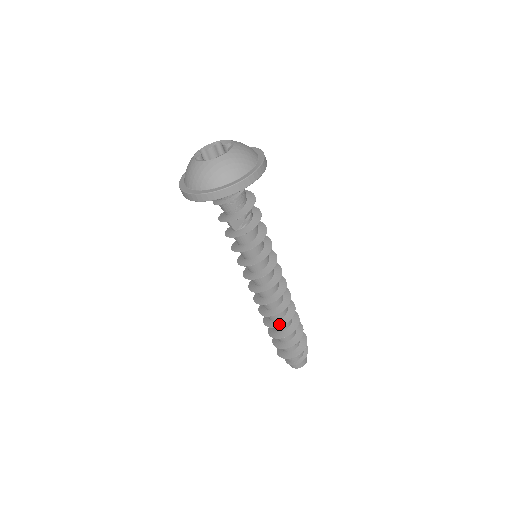
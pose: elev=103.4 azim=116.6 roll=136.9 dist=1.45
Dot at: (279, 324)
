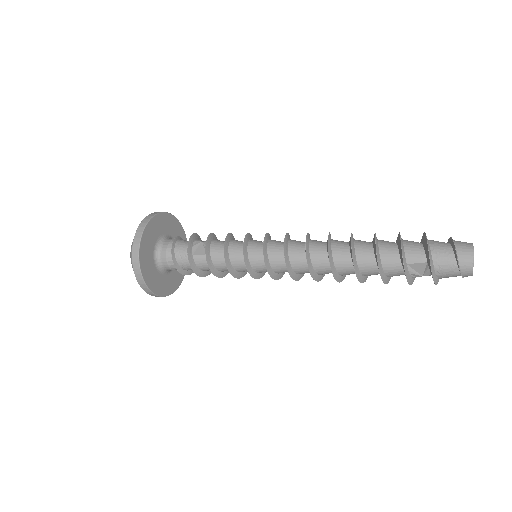
Dot at: (350, 243)
